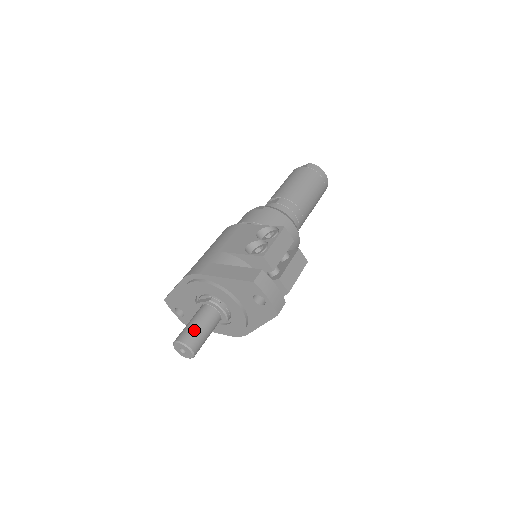
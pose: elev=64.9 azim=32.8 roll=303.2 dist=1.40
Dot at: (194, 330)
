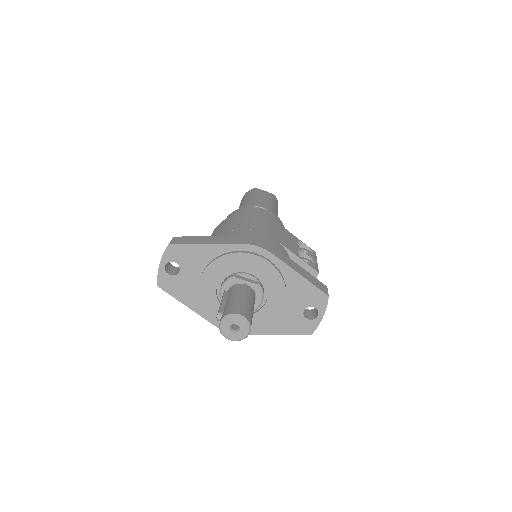
Dot at: (251, 311)
